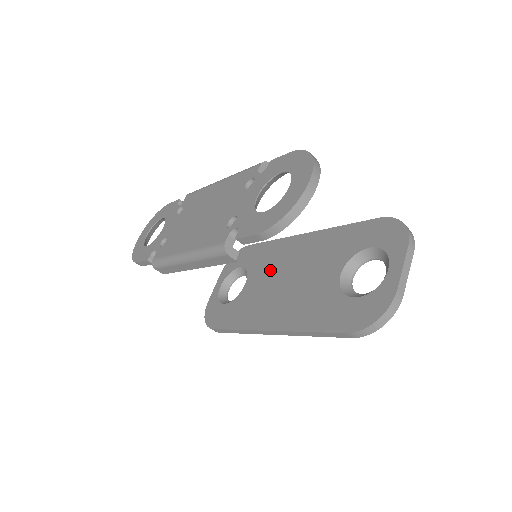
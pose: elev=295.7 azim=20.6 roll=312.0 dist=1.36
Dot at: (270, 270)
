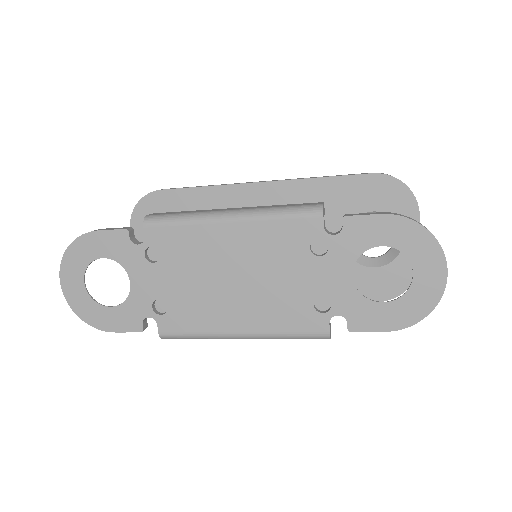
Dot at: occluded
